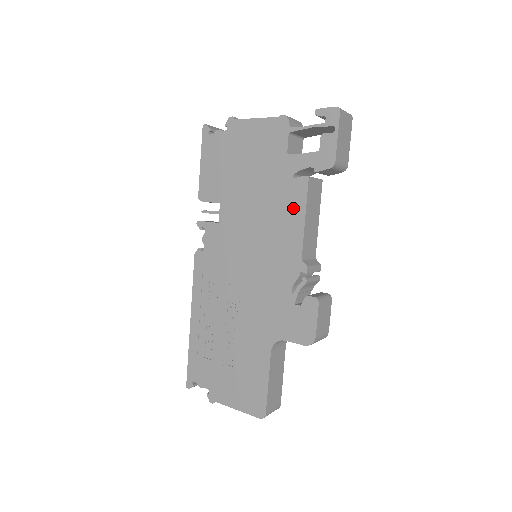
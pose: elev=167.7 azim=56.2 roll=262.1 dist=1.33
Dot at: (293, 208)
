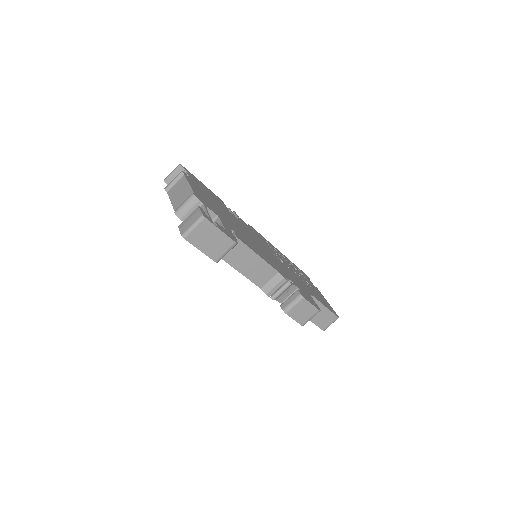
Dot at: occluded
